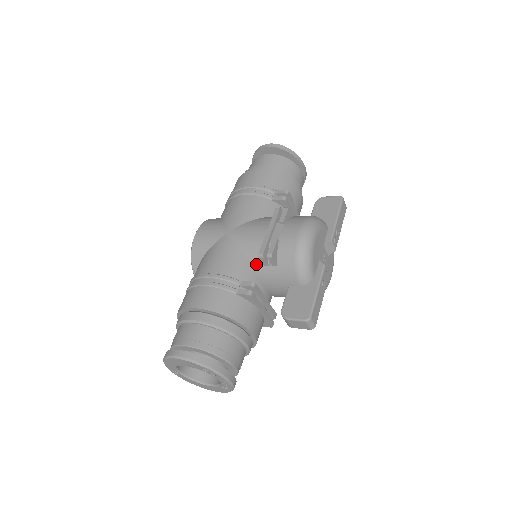
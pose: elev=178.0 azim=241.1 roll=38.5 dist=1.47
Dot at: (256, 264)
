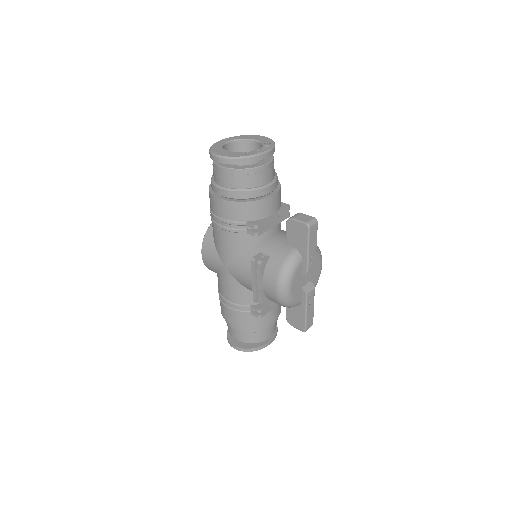
Dot at: occluded
